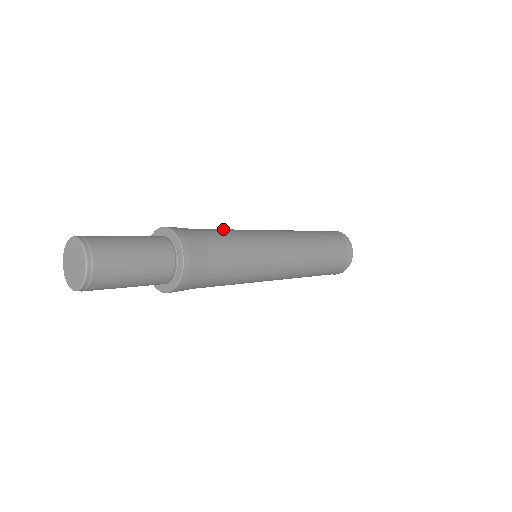
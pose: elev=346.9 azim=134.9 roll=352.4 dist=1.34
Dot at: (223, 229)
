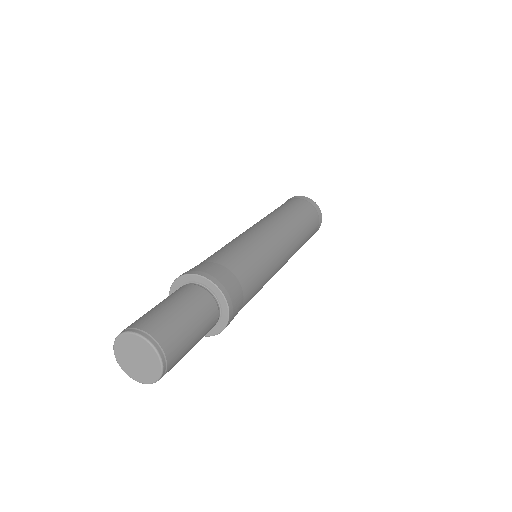
Dot at: (243, 250)
